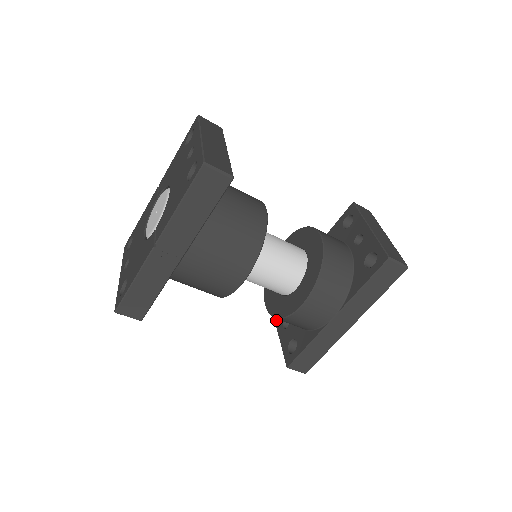
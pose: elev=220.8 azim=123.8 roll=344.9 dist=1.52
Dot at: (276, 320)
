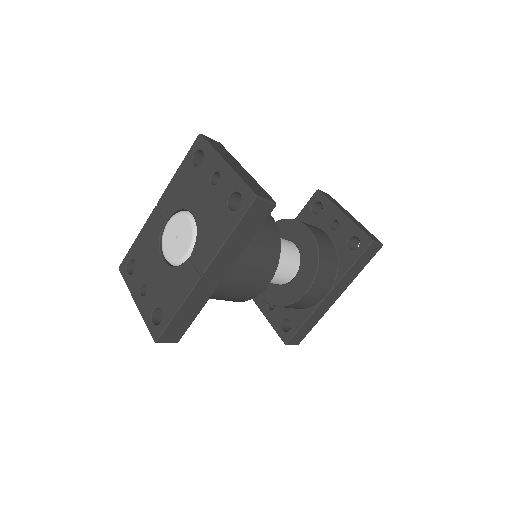
Dot at: (258, 303)
